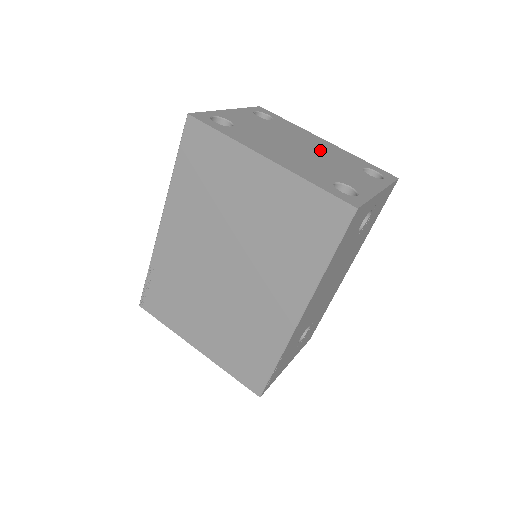
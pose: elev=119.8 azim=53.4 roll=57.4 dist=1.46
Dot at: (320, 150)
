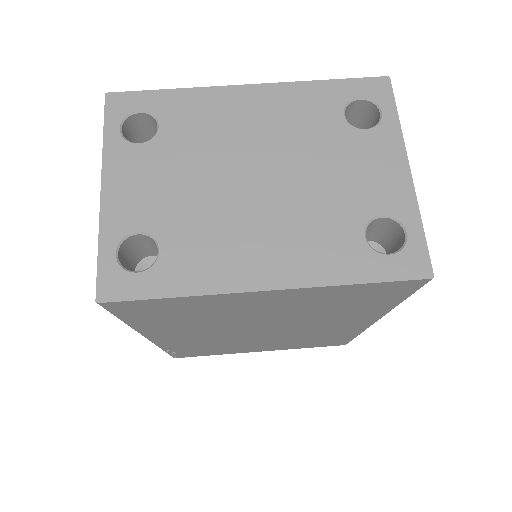
Dot at: (274, 141)
